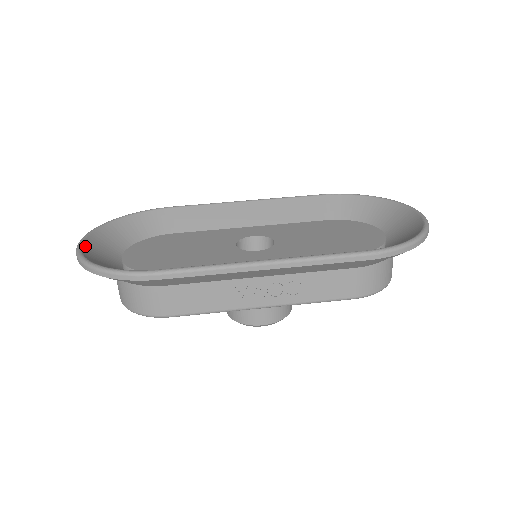
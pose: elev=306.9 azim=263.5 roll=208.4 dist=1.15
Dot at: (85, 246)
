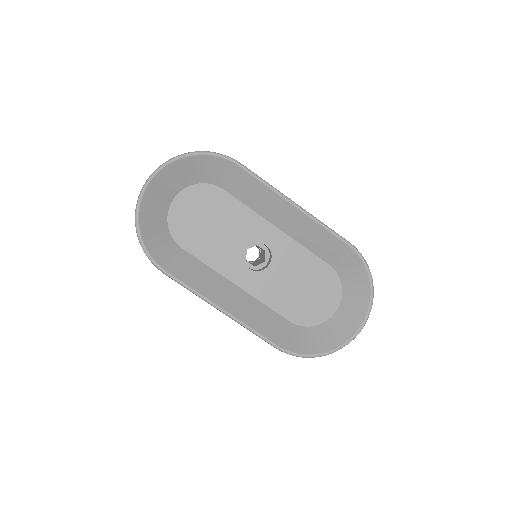
Dot at: (148, 190)
